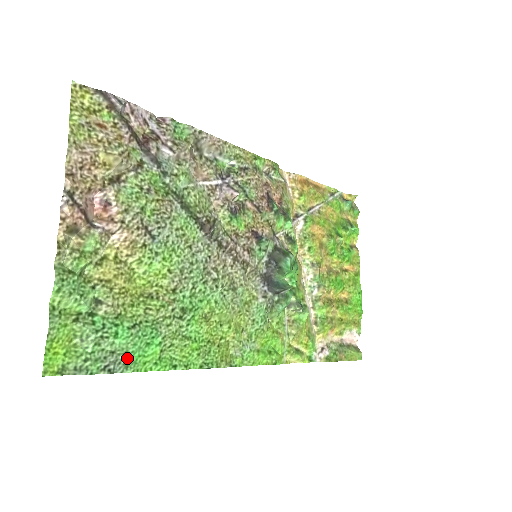
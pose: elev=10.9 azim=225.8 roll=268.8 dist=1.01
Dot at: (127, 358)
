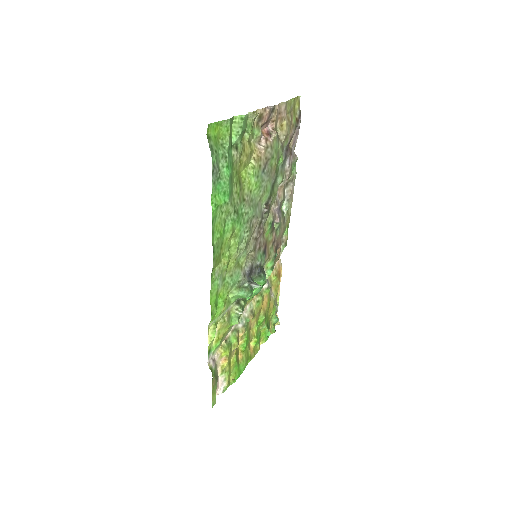
Dot at: (218, 181)
